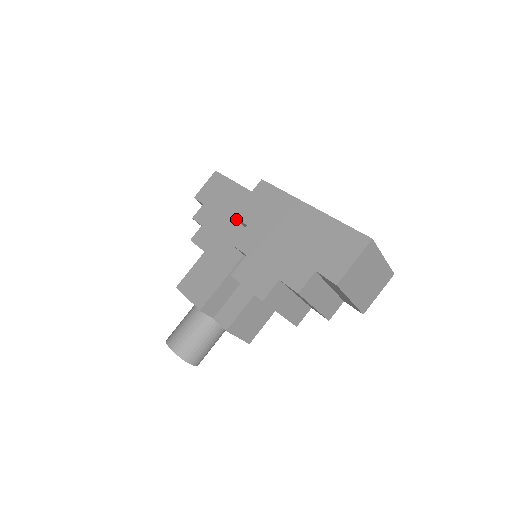
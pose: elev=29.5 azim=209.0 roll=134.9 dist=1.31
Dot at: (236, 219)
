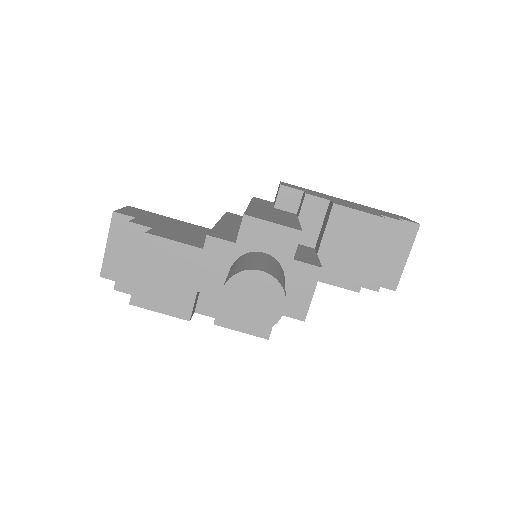
Dot at: (278, 191)
